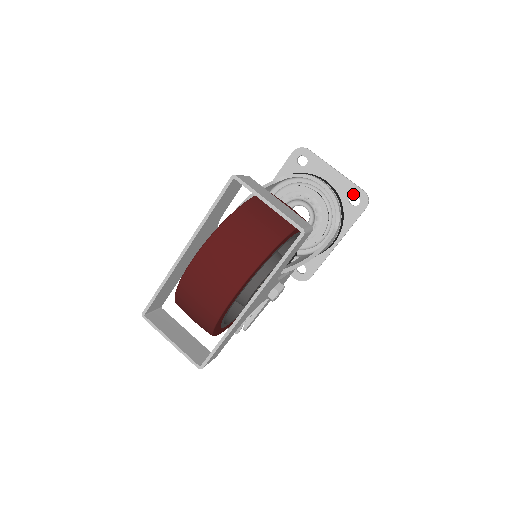
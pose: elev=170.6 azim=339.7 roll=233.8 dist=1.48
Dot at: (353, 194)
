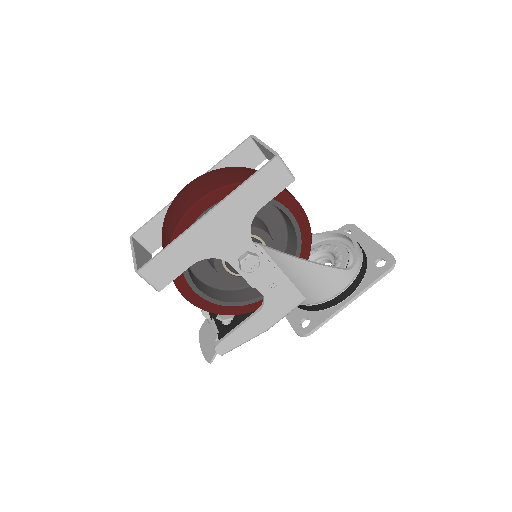
Dot at: (381, 257)
